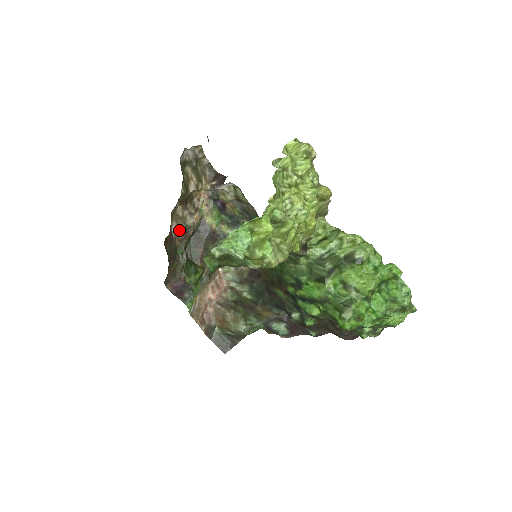
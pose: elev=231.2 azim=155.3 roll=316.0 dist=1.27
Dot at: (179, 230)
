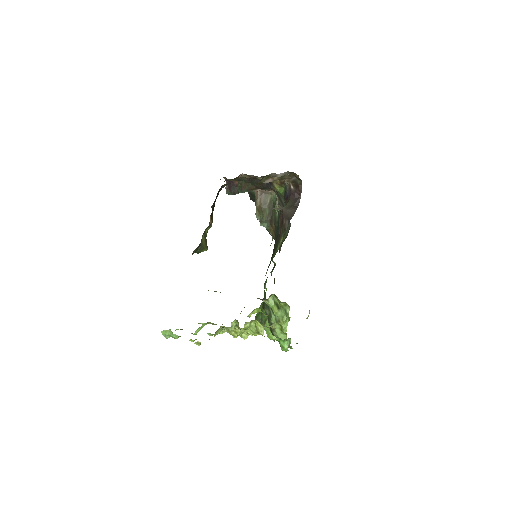
Dot at: occluded
